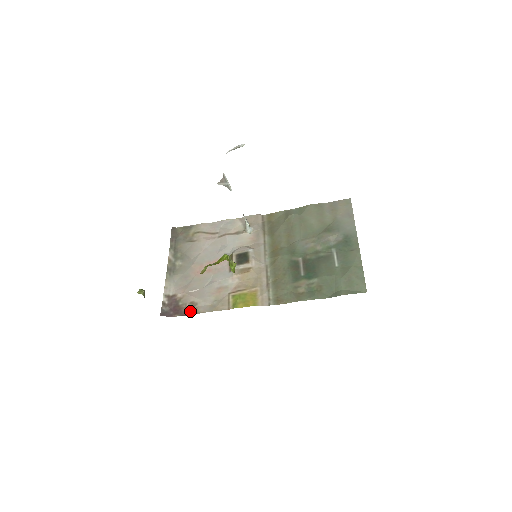
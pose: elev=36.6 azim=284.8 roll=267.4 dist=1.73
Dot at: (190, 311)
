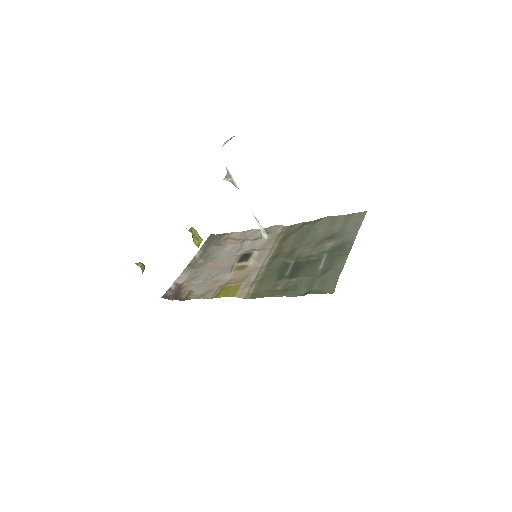
Dot at: (185, 297)
